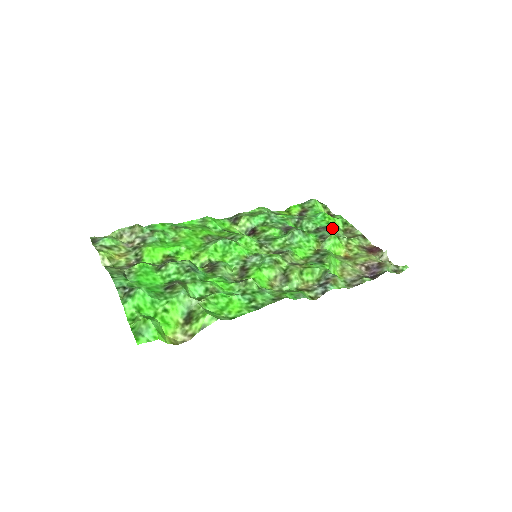
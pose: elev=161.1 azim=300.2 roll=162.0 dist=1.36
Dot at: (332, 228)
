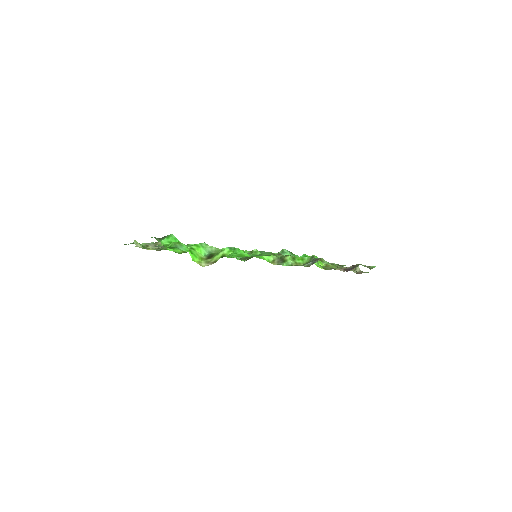
Dot at: occluded
